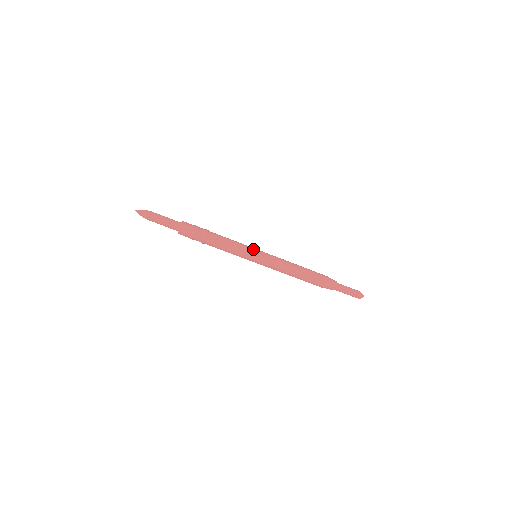
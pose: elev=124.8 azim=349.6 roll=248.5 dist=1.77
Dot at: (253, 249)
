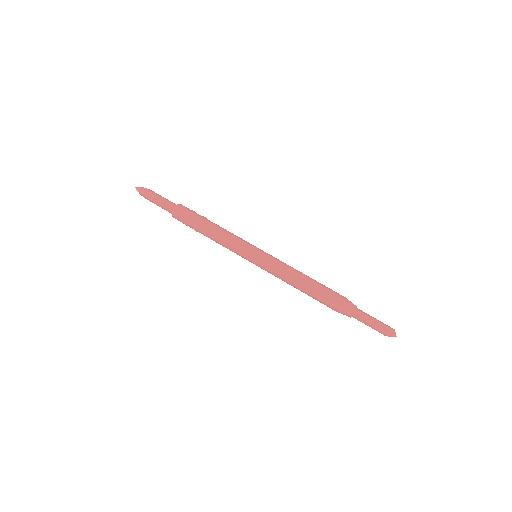
Dot at: occluded
